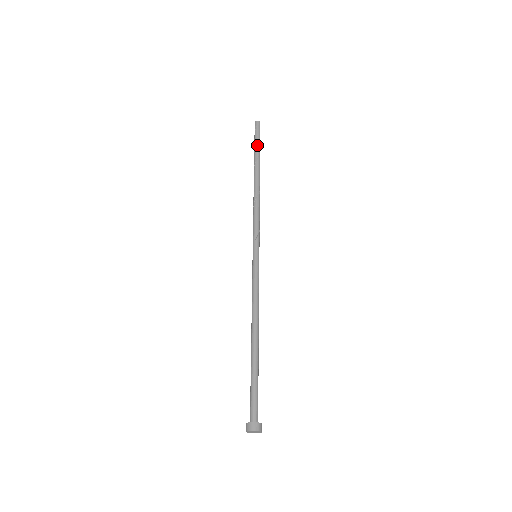
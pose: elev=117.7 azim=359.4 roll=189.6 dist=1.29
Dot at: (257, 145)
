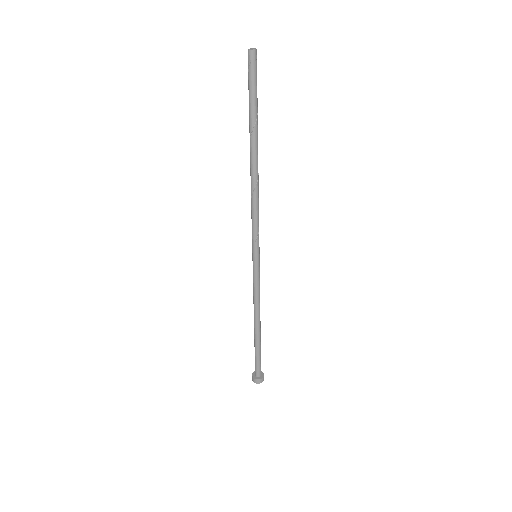
Dot at: (252, 103)
